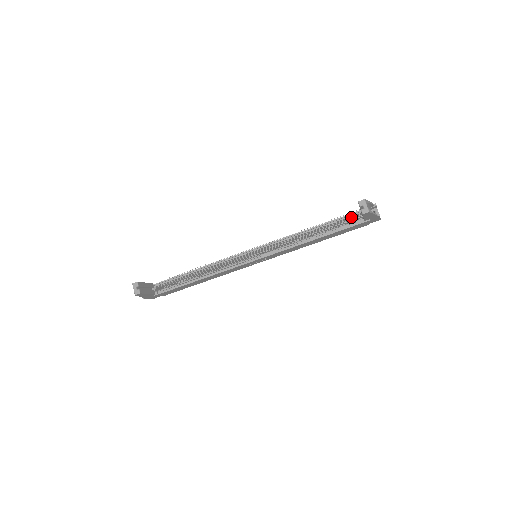
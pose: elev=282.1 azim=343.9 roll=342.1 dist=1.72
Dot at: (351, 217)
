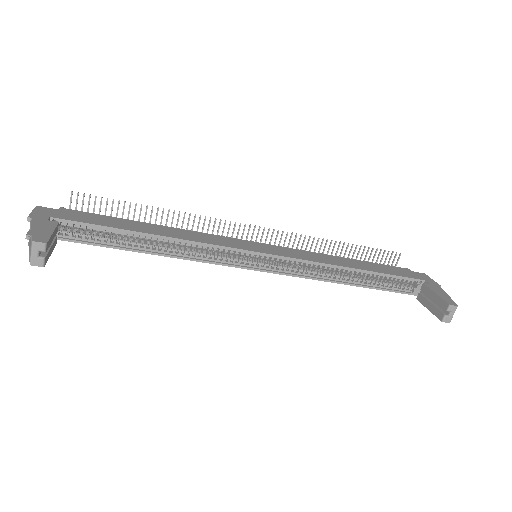
Dot at: occluded
